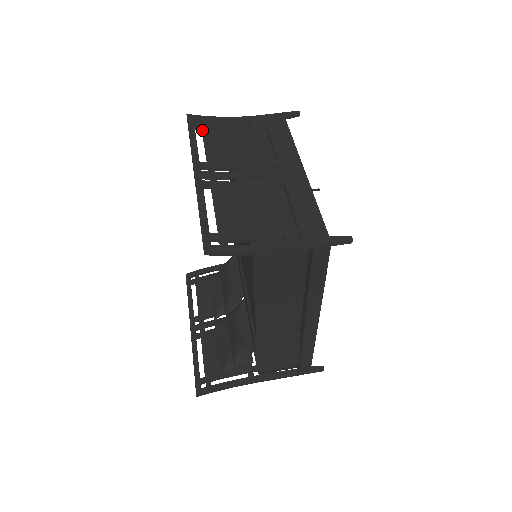
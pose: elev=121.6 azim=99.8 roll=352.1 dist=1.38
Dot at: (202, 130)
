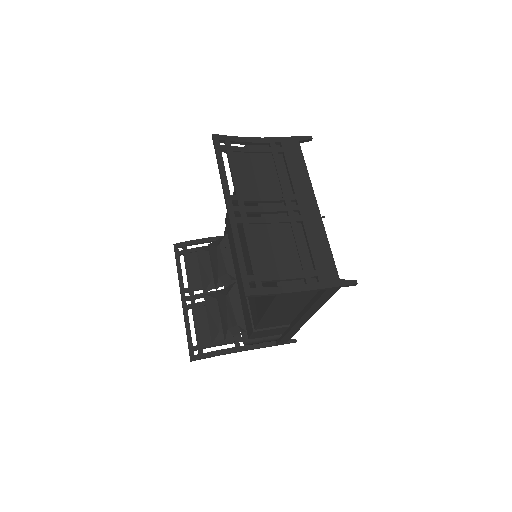
Dot at: (228, 155)
